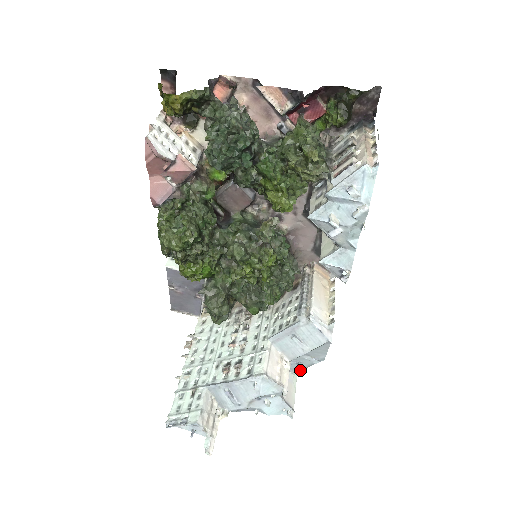
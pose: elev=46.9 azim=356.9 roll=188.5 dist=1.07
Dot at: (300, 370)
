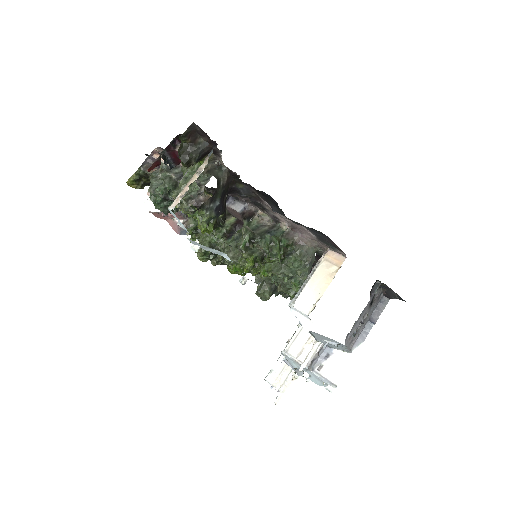
Dot at: (346, 350)
